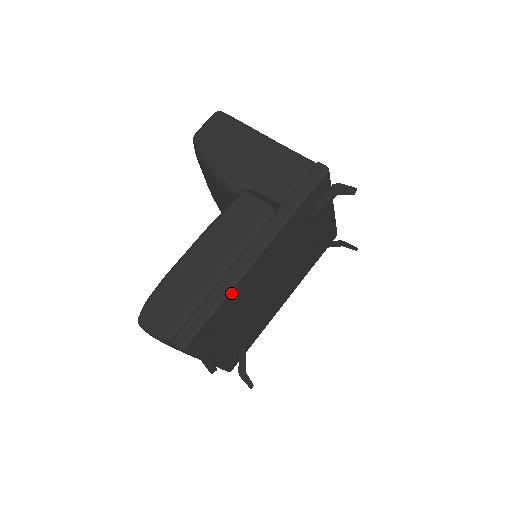
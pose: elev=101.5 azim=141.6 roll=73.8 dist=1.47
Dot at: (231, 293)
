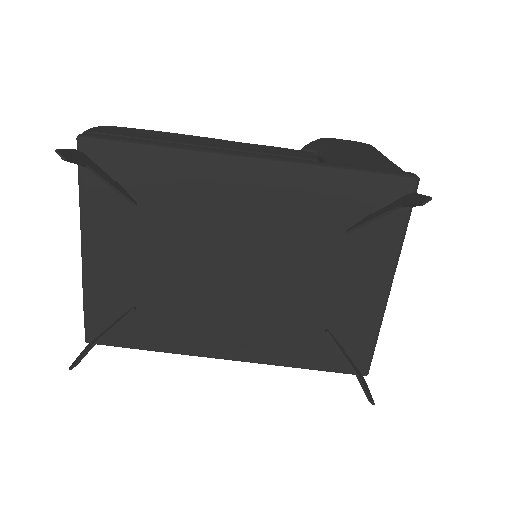
Dot at: (182, 155)
